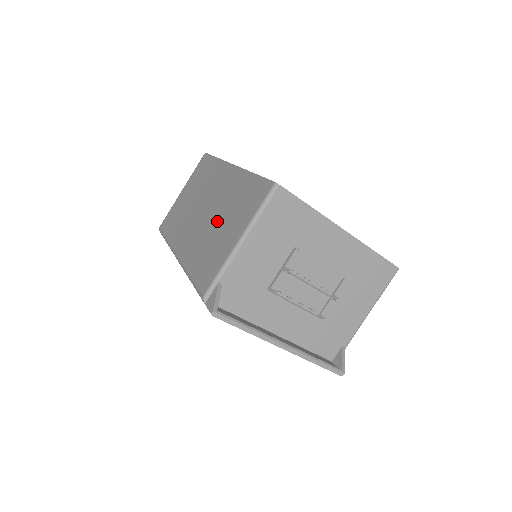
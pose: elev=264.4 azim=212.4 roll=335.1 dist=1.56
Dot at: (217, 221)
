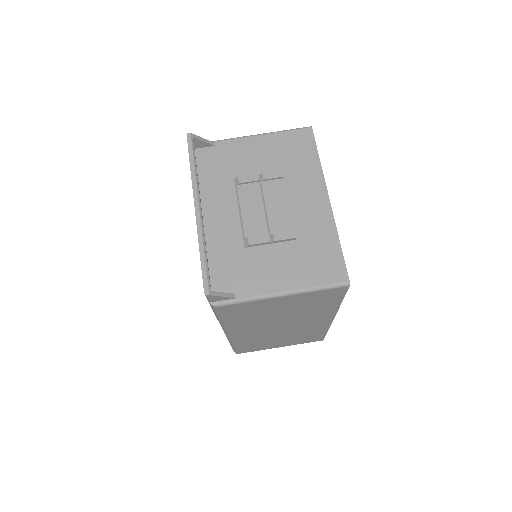
Dot at: occluded
